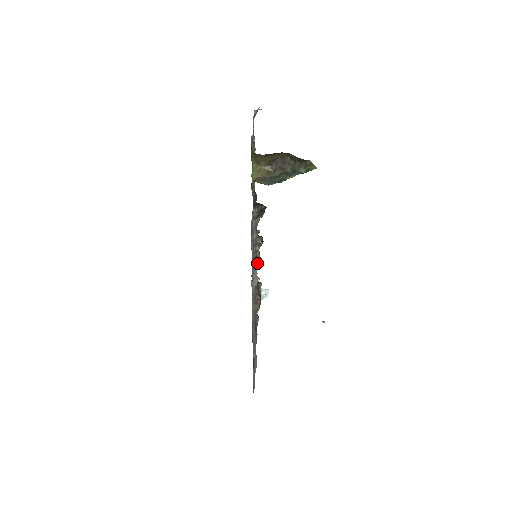
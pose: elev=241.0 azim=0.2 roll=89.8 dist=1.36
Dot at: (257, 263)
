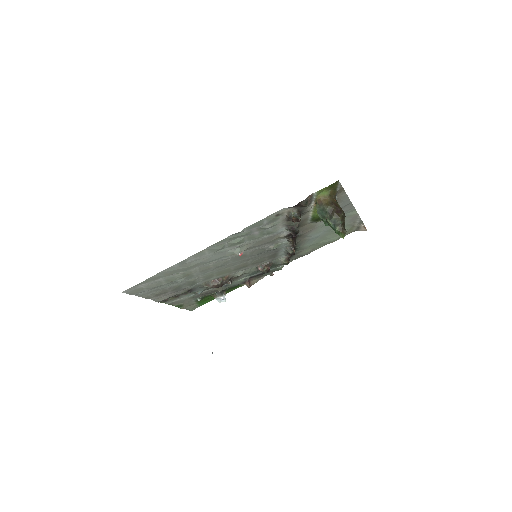
Dot at: (246, 281)
